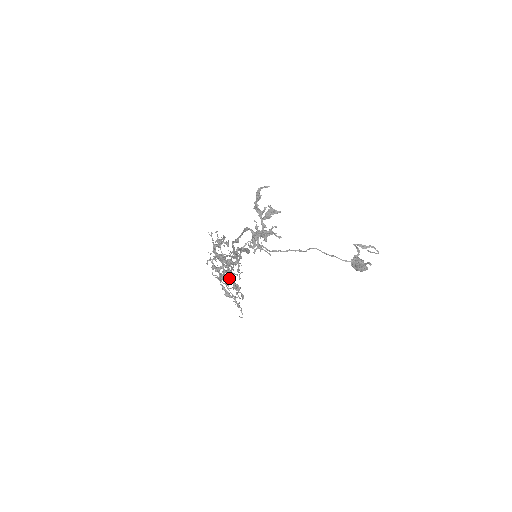
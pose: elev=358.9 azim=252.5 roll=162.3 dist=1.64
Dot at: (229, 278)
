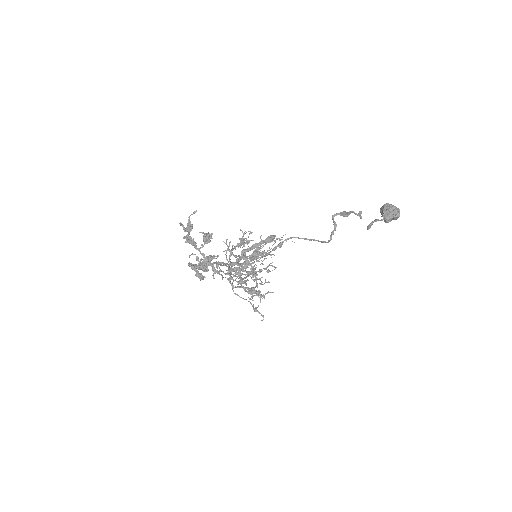
Dot at: occluded
